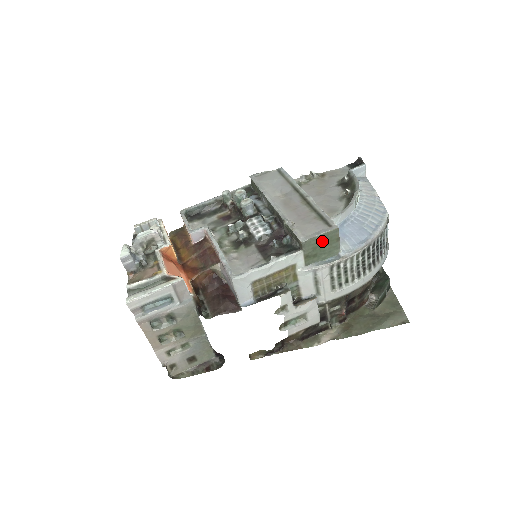
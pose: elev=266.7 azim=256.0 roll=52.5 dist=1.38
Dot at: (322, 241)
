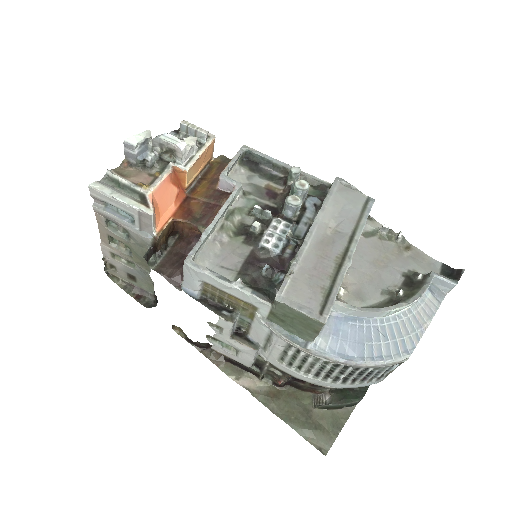
Dot at: (298, 318)
